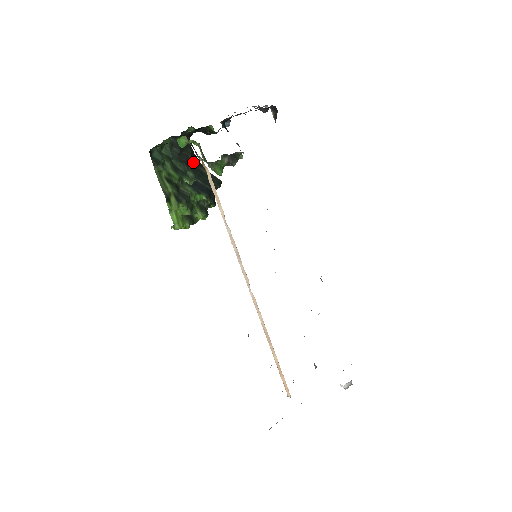
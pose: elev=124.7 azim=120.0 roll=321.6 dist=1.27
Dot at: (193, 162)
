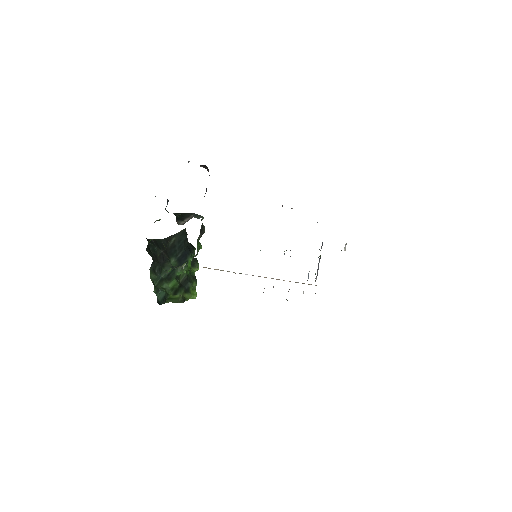
Dot at: (164, 250)
